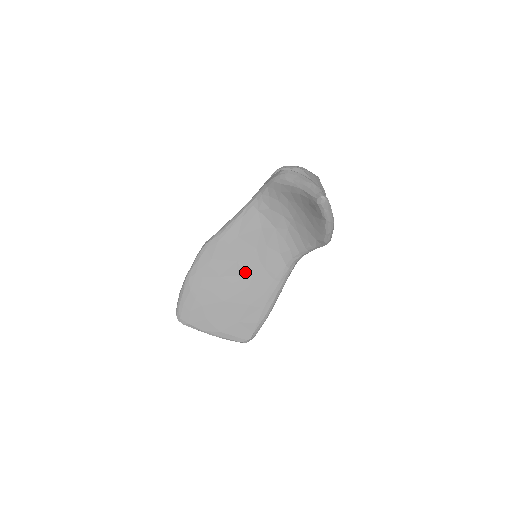
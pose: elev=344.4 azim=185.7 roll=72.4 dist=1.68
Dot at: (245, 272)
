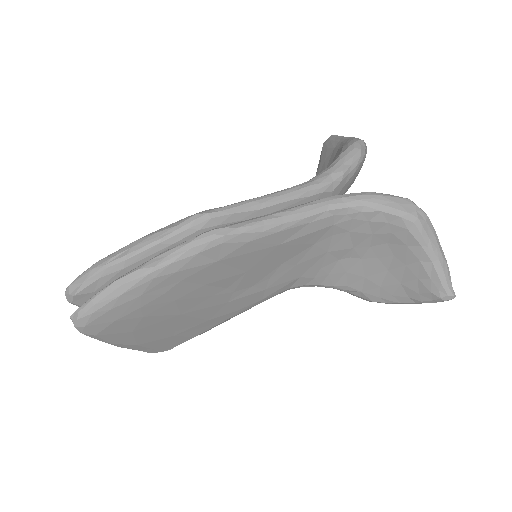
Dot at: (241, 285)
